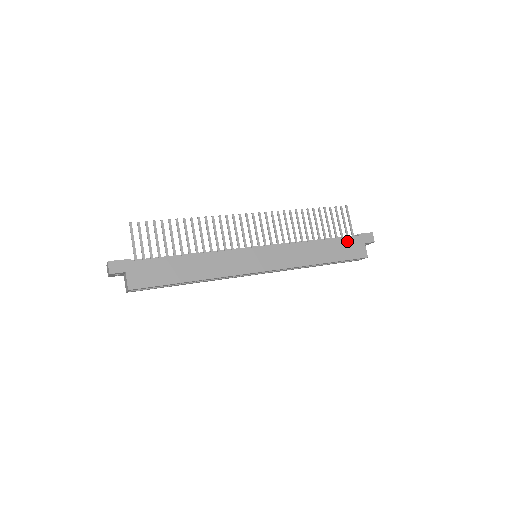
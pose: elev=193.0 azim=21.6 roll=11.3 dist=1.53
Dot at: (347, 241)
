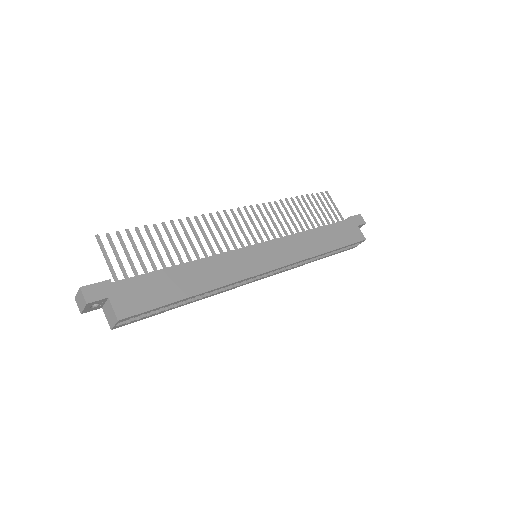
Dot at: (341, 226)
